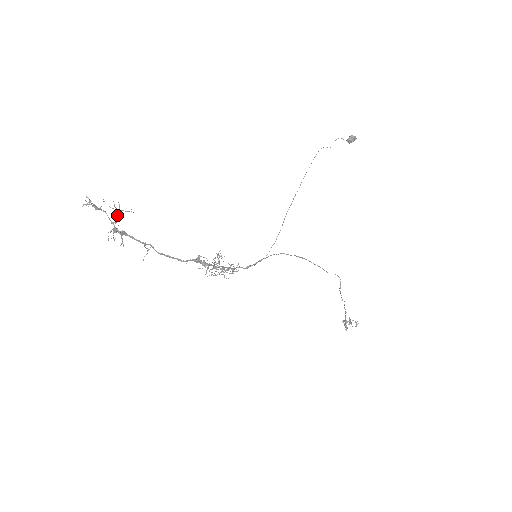
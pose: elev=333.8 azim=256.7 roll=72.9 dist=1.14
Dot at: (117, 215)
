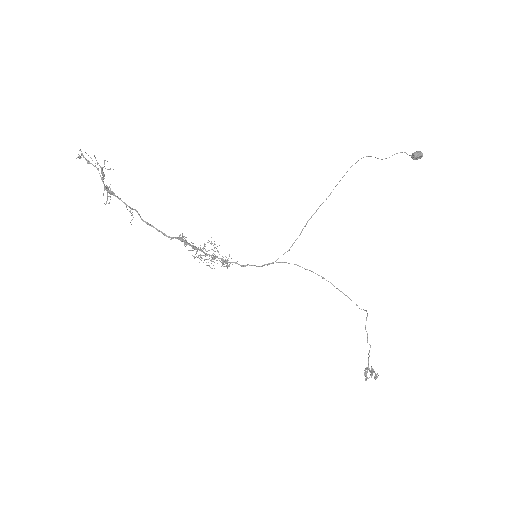
Dot at: (101, 171)
